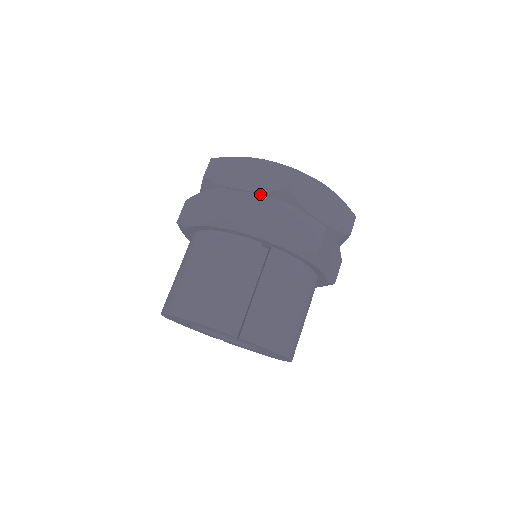
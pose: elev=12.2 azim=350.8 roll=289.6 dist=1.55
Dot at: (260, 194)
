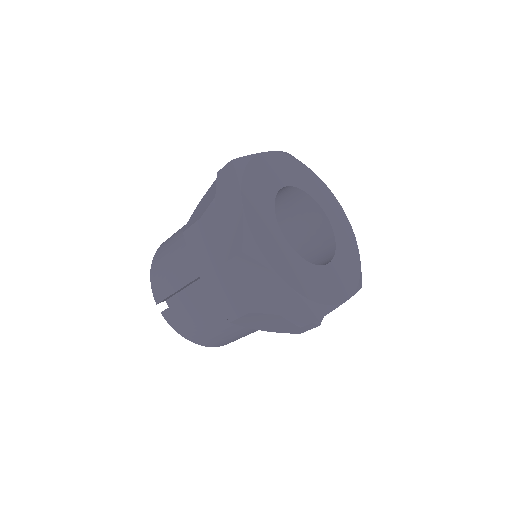
Dot at: (217, 239)
